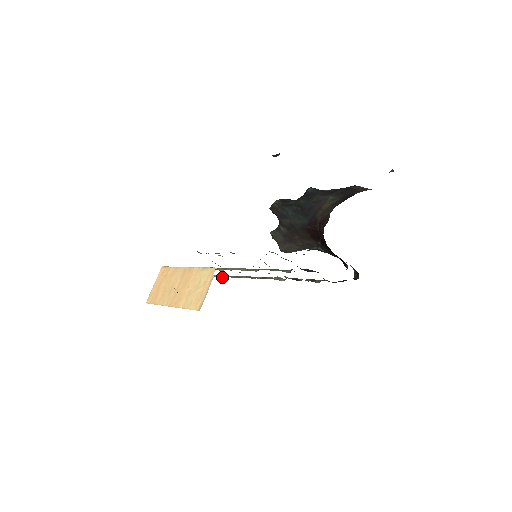
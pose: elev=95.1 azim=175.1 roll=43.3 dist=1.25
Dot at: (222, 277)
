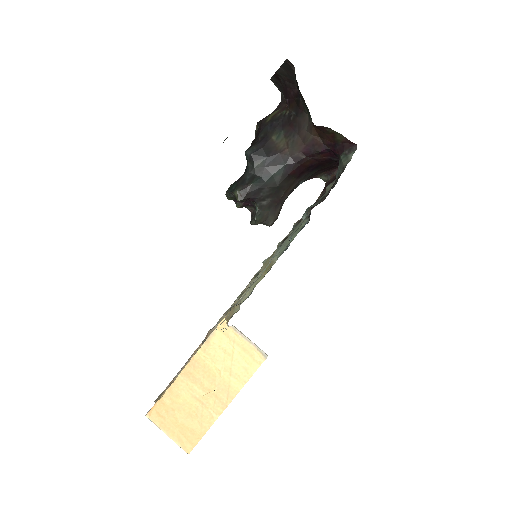
Dot at: occluded
